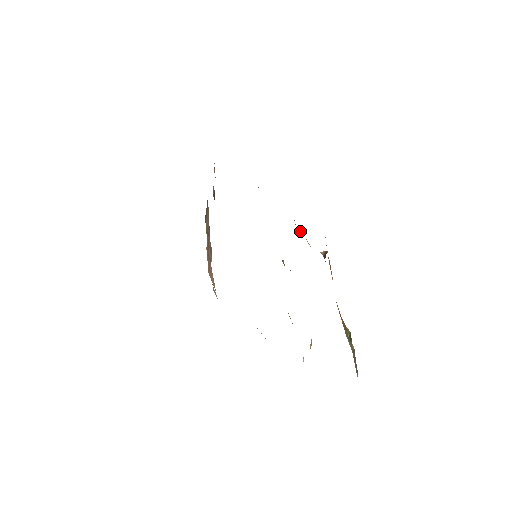
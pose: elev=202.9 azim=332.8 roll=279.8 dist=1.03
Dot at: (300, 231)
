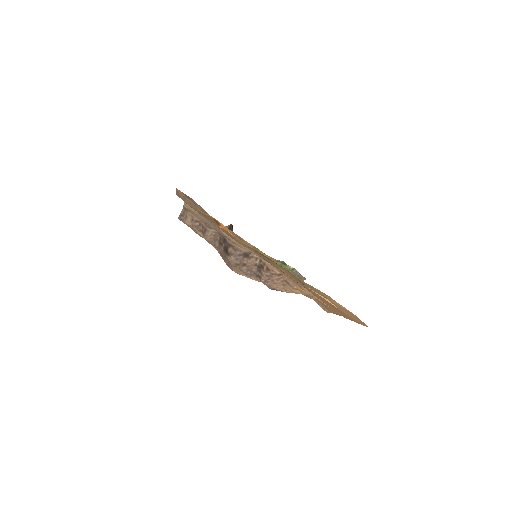
Dot at: occluded
